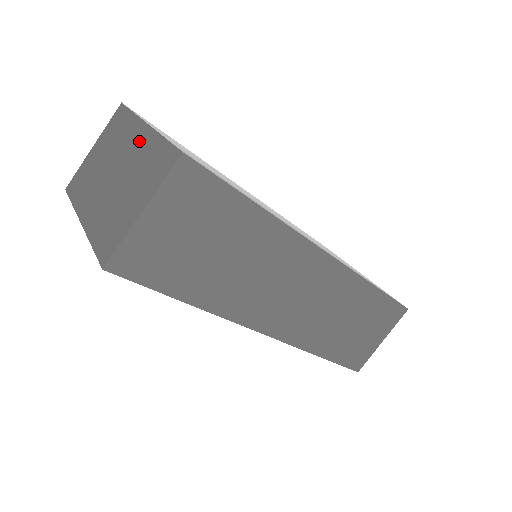
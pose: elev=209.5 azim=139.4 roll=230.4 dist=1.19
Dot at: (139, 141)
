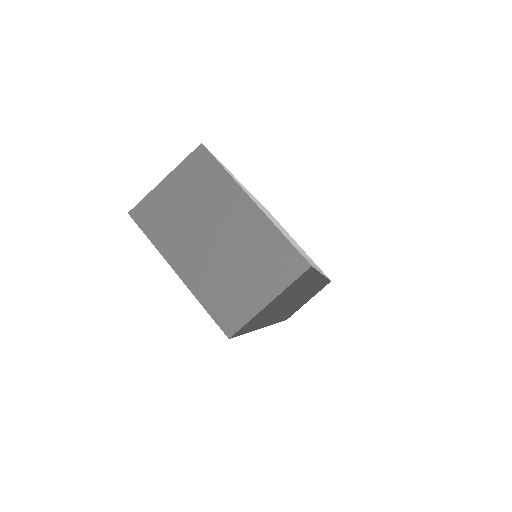
Dot at: (248, 219)
